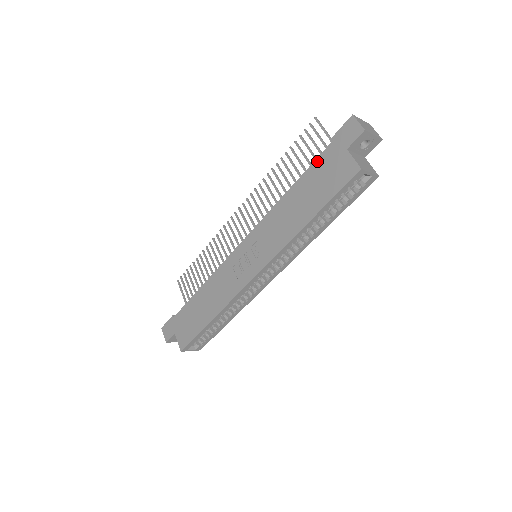
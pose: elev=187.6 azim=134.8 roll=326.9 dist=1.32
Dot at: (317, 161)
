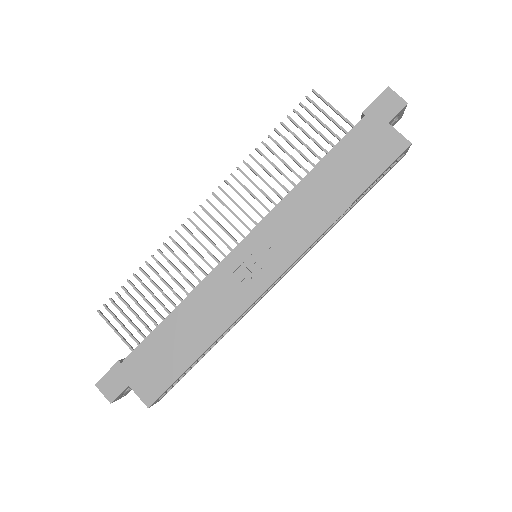
Dot at: (349, 136)
